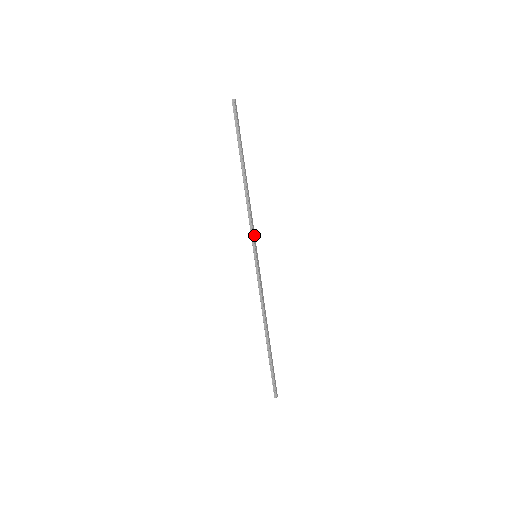
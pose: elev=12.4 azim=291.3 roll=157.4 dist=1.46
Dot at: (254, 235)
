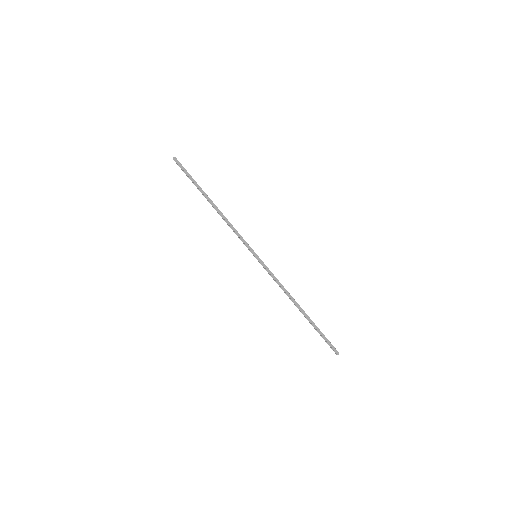
Dot at: (245, 242)
